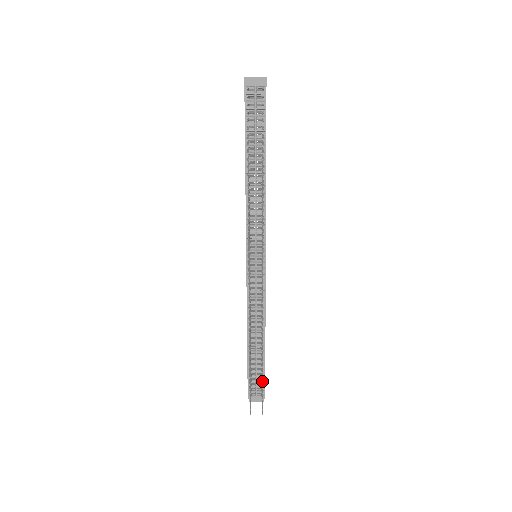
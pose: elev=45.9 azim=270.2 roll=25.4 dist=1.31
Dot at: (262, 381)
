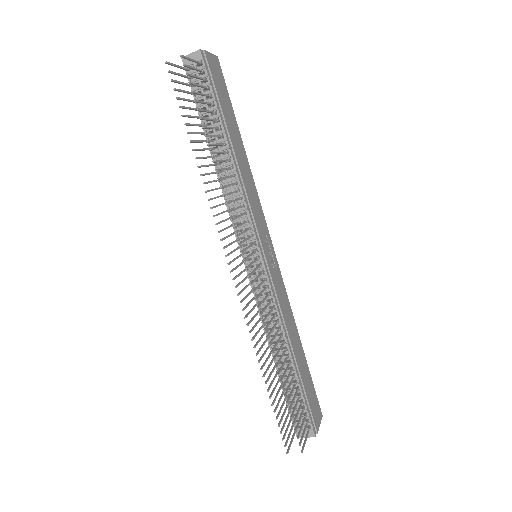
Dot at: (289, 408)
